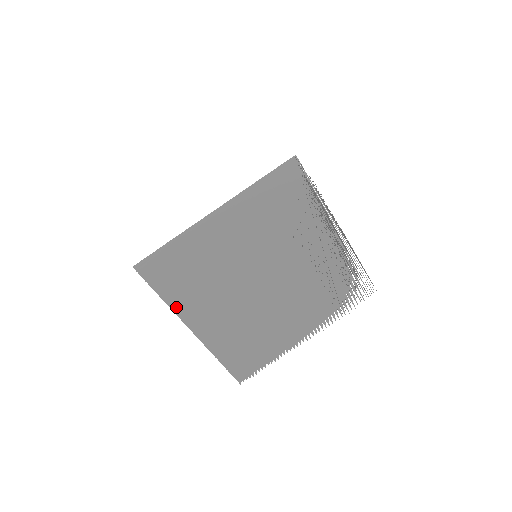
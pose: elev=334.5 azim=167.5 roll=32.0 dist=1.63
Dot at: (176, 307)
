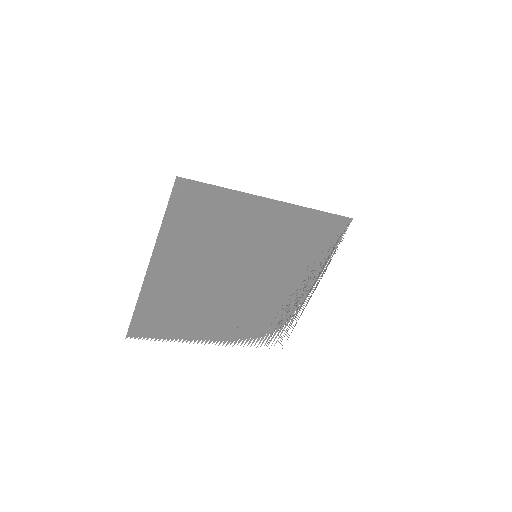
Dot at: (163, 237)
